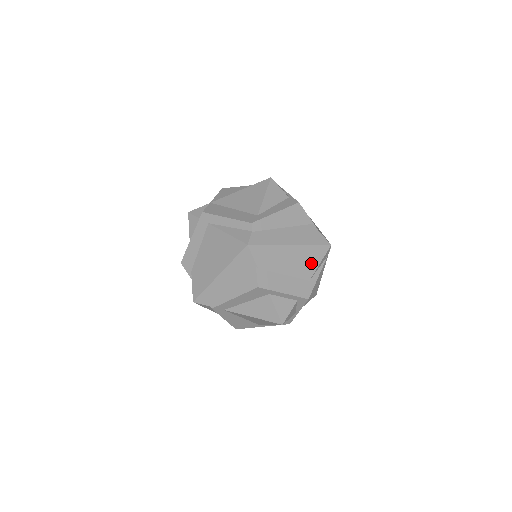
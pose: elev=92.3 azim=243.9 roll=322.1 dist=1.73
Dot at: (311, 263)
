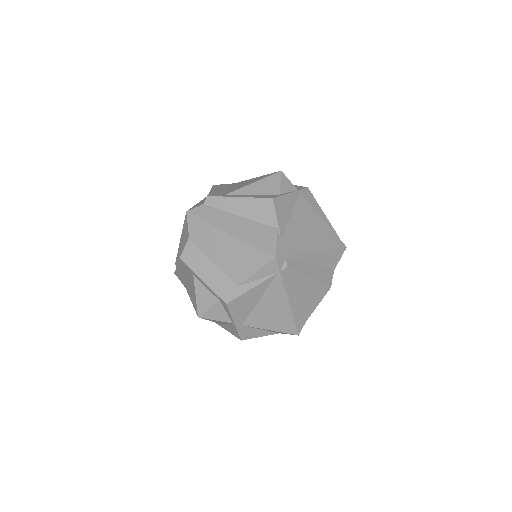
Dot at: (246, 266)
